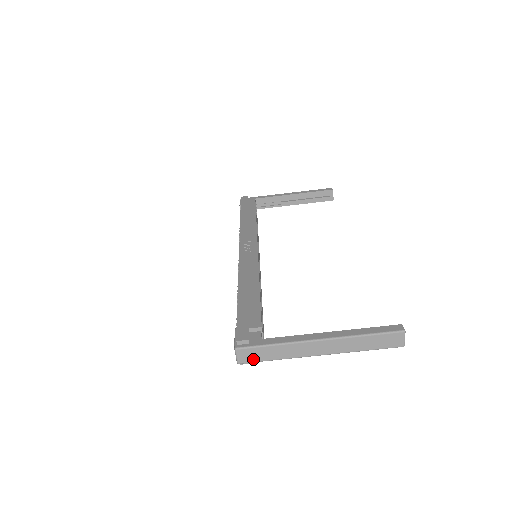
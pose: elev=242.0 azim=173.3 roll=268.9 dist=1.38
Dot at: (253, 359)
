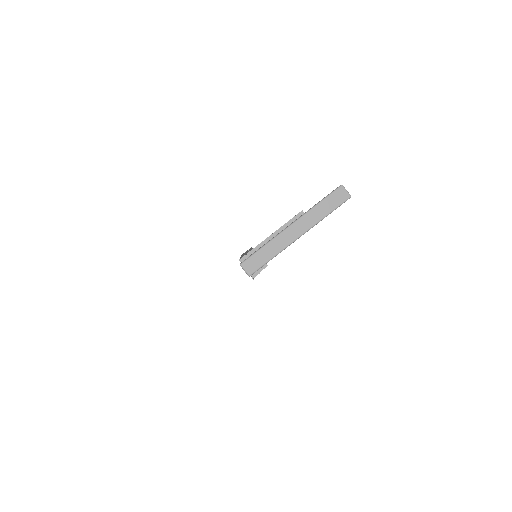
Dot at: (257, 266)
